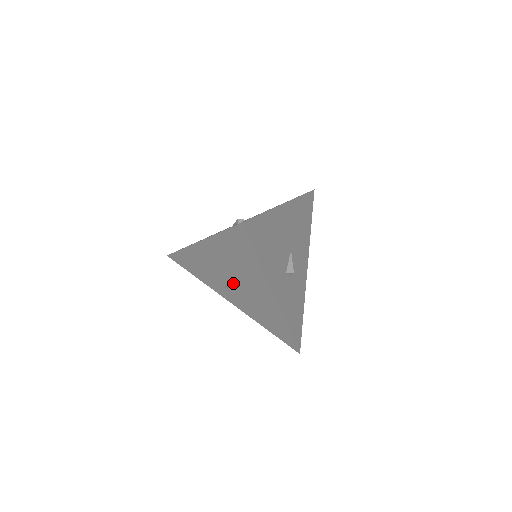
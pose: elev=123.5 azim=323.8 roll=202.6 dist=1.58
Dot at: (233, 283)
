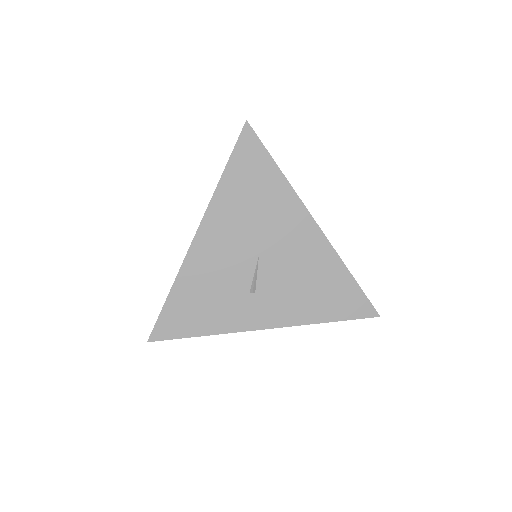
Dot at: (259, 267)
